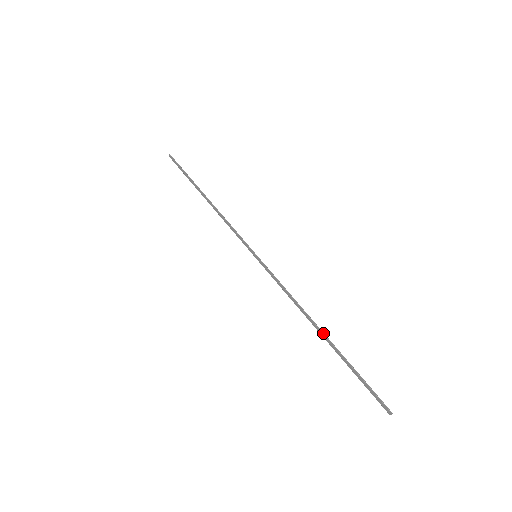
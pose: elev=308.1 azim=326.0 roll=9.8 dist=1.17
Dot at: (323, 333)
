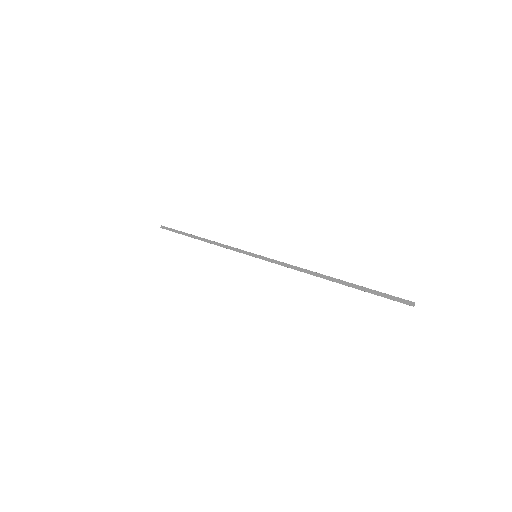
Dot at: occluded
